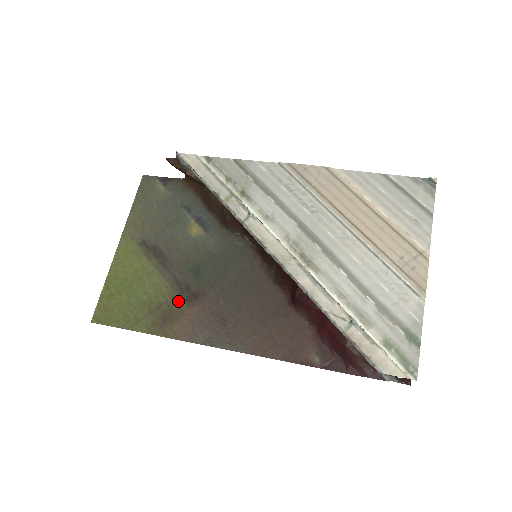
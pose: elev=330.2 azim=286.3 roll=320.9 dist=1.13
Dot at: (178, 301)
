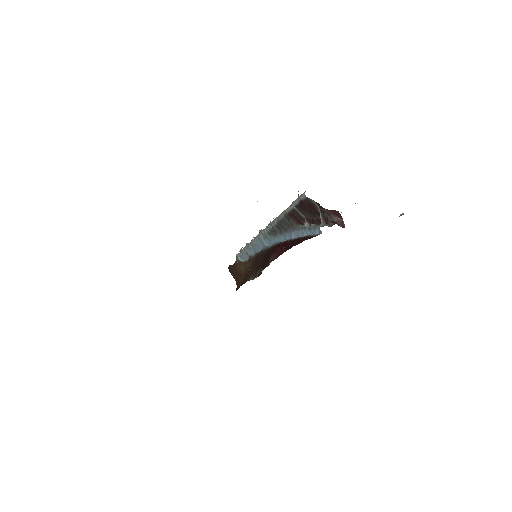
Dot at: occluded
